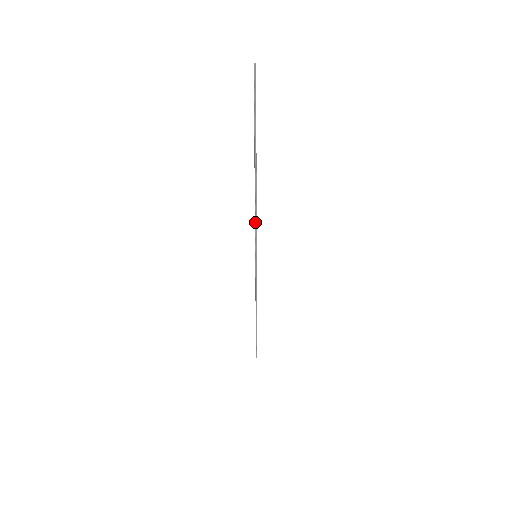
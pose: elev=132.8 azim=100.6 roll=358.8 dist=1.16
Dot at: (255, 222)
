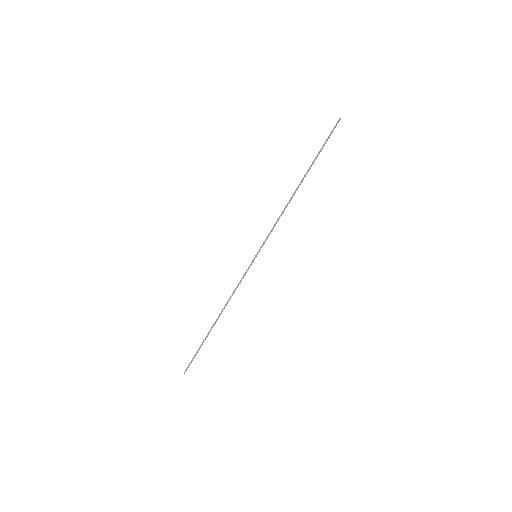
Dot at: (274, 225)
